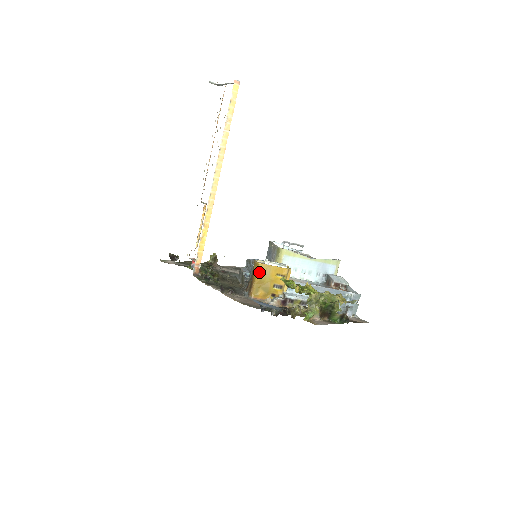
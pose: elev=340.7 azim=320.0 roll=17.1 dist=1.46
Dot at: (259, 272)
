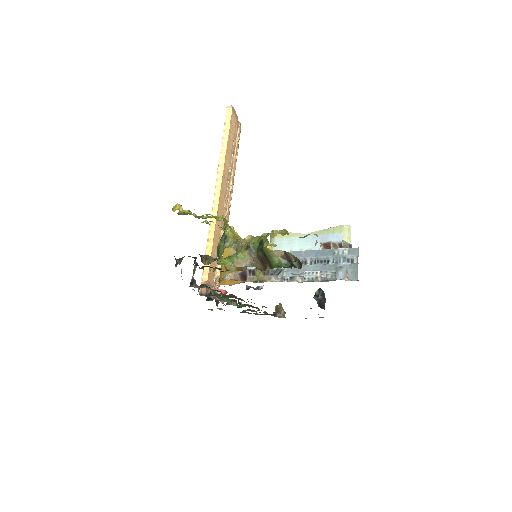
Dot at: (225, 252)
